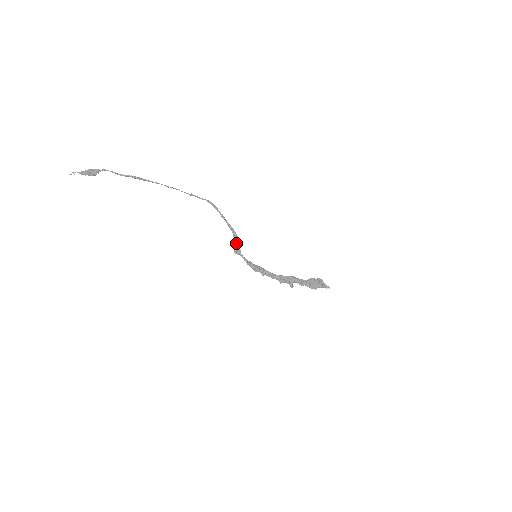
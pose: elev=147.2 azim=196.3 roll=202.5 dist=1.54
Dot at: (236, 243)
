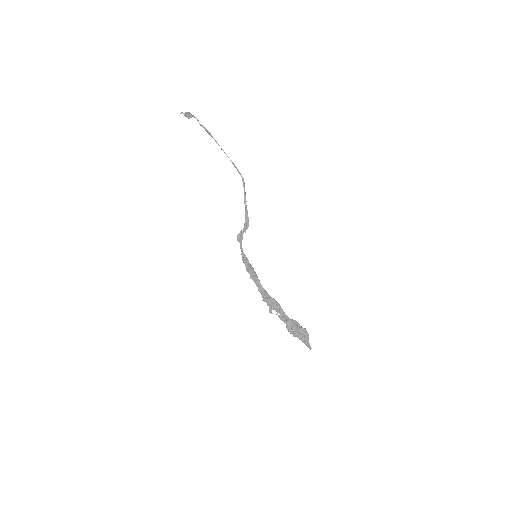
Dot at: (243, 230)
